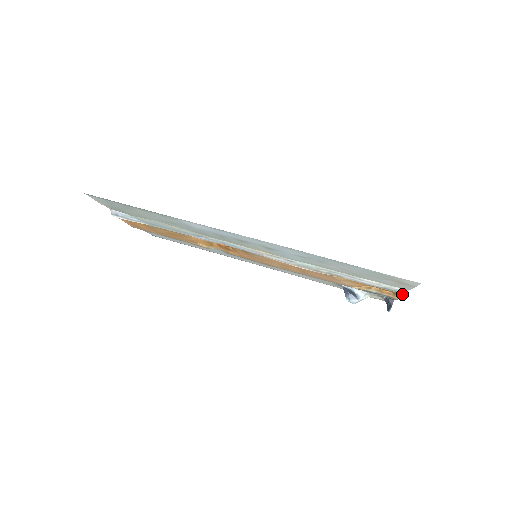
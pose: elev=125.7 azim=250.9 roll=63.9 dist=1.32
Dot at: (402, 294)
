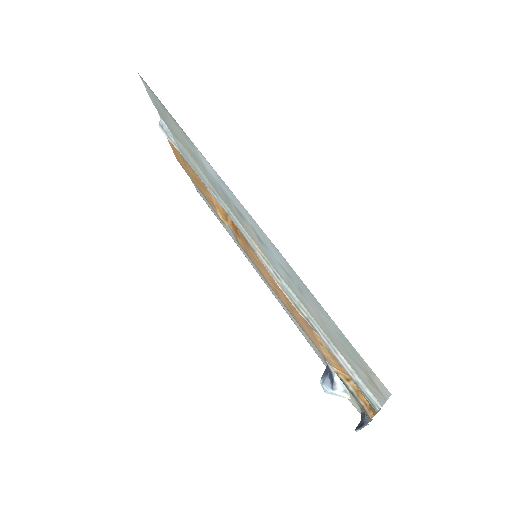
Dot at: occluded
